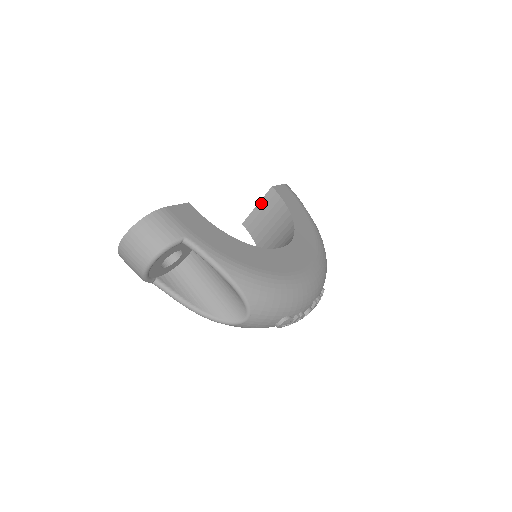
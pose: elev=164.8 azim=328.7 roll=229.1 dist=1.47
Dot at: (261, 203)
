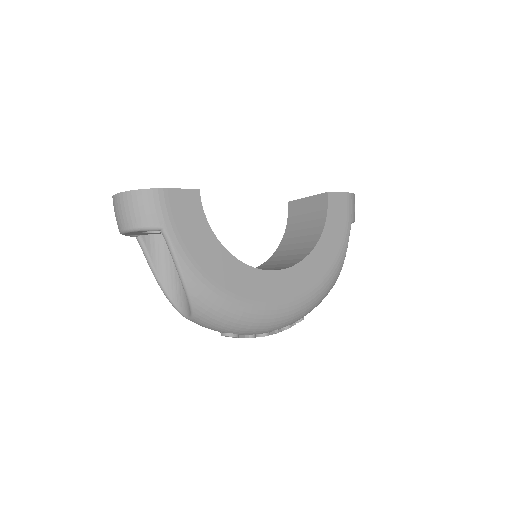
Dot at: (311, 198)
